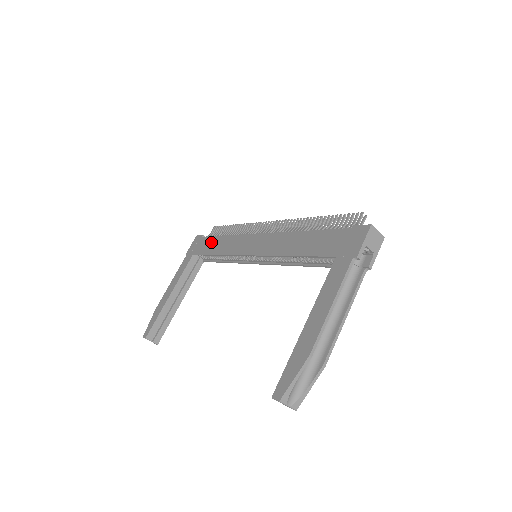
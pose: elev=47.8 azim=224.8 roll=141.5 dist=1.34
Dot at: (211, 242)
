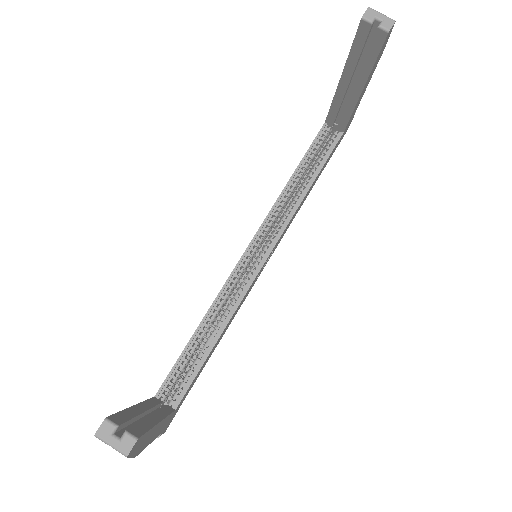
Dot at: occluded
